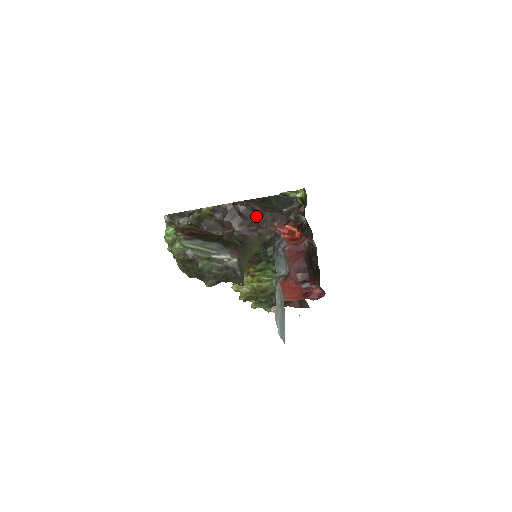
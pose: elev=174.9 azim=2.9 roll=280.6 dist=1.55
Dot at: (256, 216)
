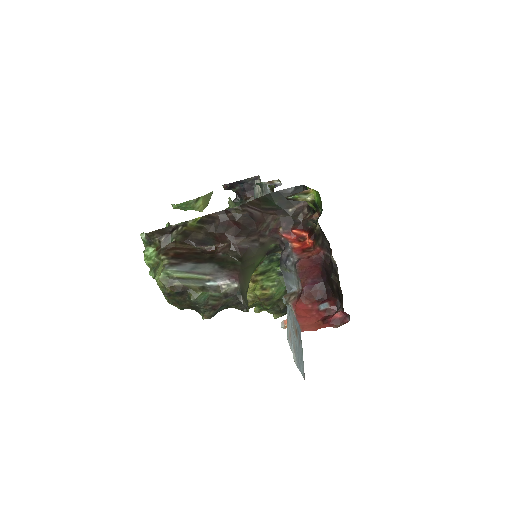
Dot at: (256, 224)
